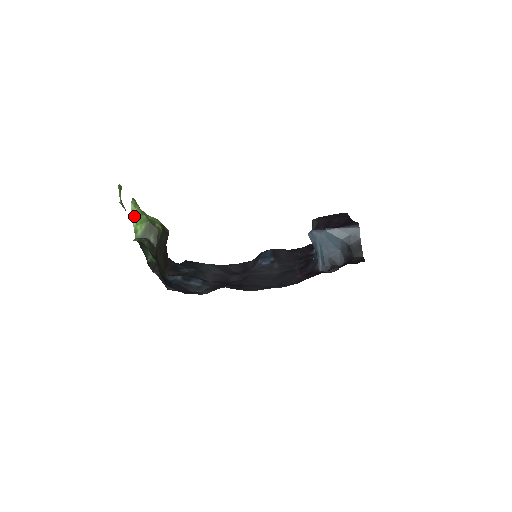
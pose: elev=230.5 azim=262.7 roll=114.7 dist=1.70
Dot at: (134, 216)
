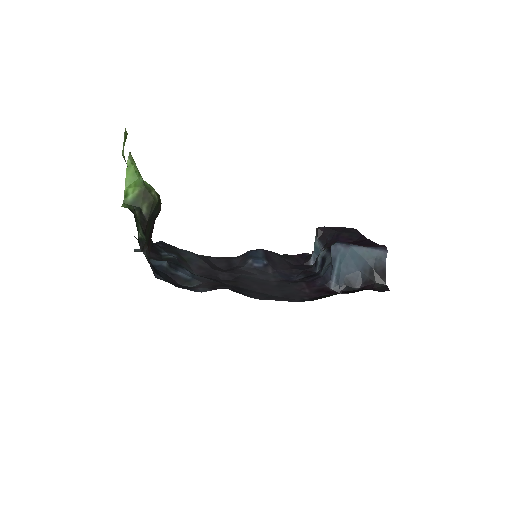
Dot at: (129, 175)
